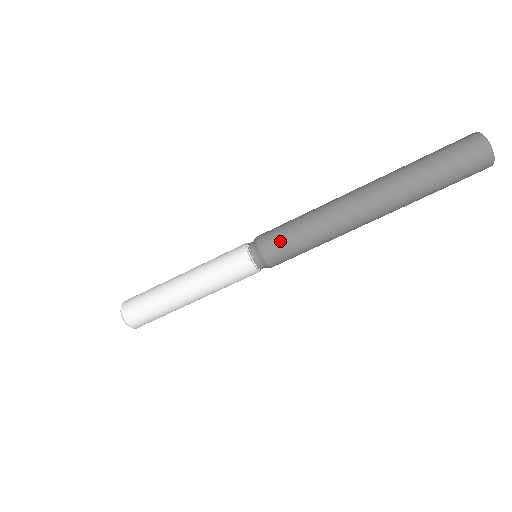
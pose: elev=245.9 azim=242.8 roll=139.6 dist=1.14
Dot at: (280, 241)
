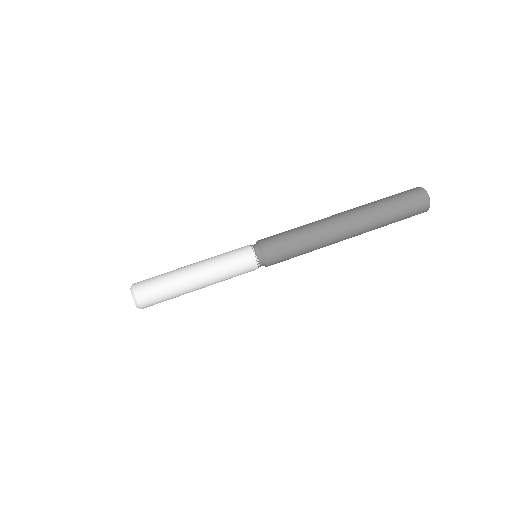
Dot at: (278, 239)
